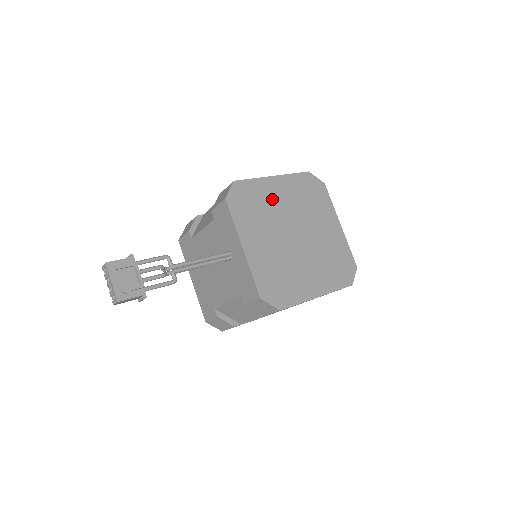
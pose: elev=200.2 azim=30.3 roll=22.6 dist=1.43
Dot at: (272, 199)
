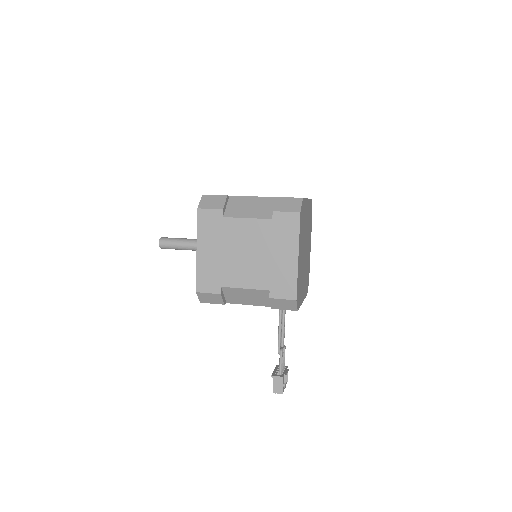
Dot at: occluded
